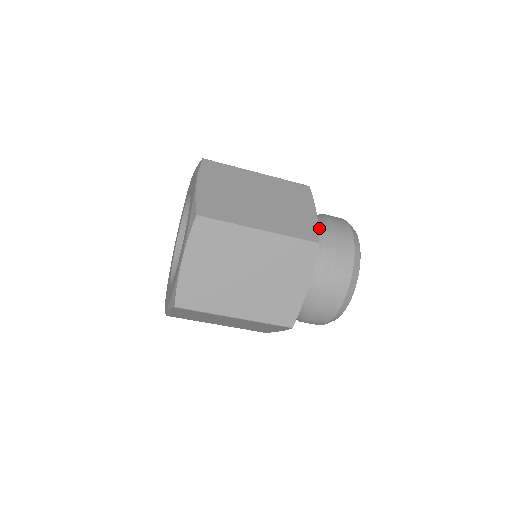
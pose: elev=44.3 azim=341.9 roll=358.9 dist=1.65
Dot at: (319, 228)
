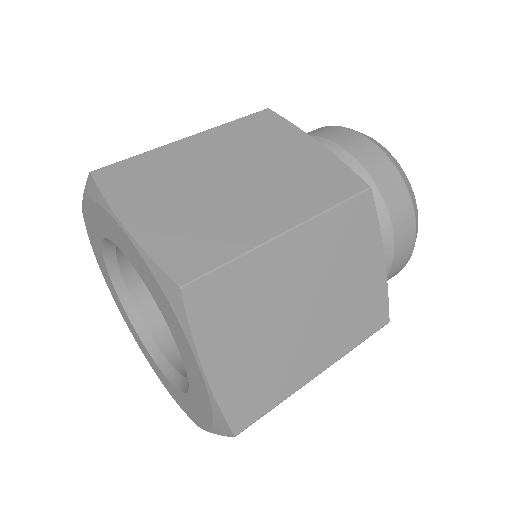
Dot at: occluded
